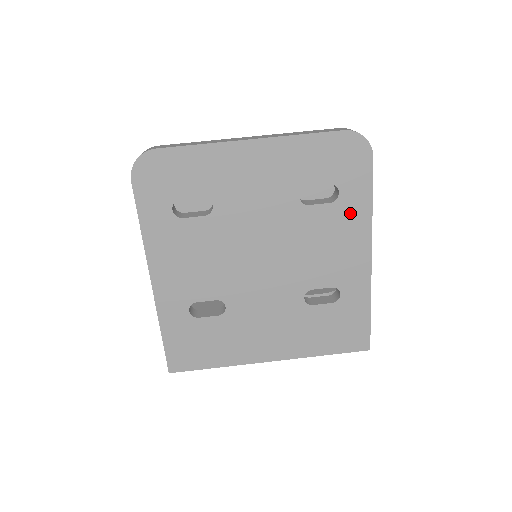
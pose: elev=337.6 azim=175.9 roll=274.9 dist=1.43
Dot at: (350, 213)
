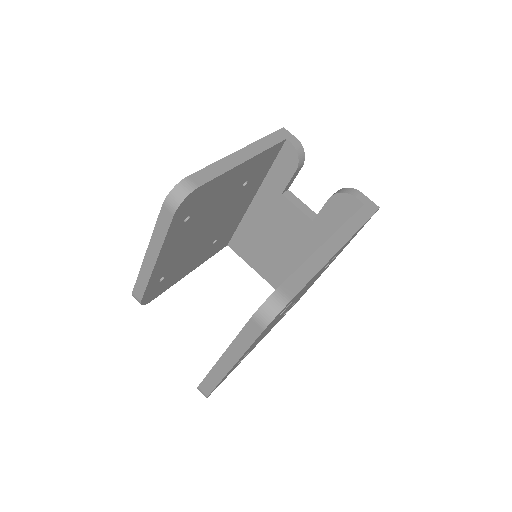
Dot at: occluded
